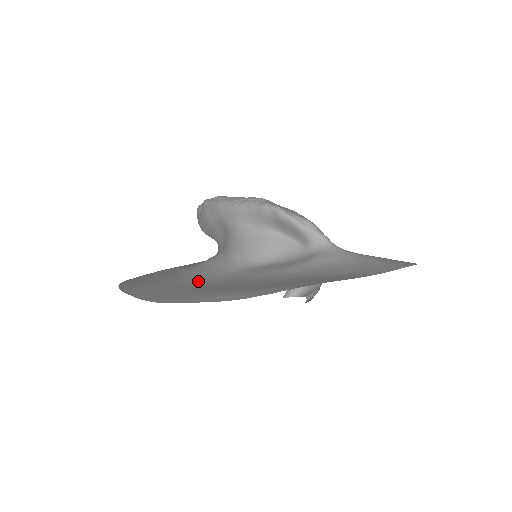
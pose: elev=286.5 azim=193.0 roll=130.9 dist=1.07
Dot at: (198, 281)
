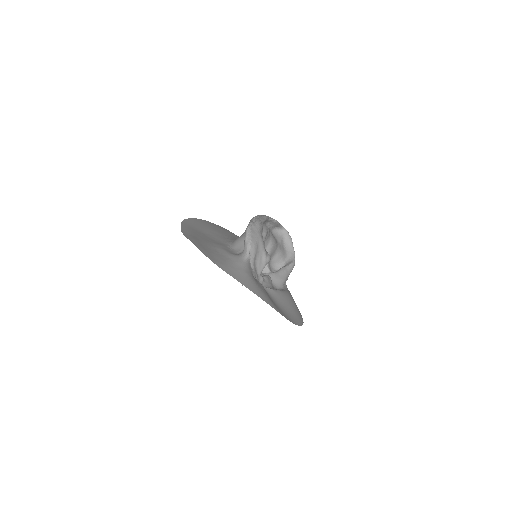
Dot at: (213, 235)
